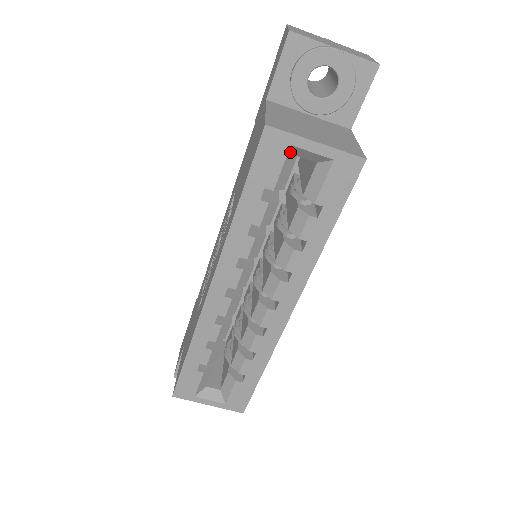
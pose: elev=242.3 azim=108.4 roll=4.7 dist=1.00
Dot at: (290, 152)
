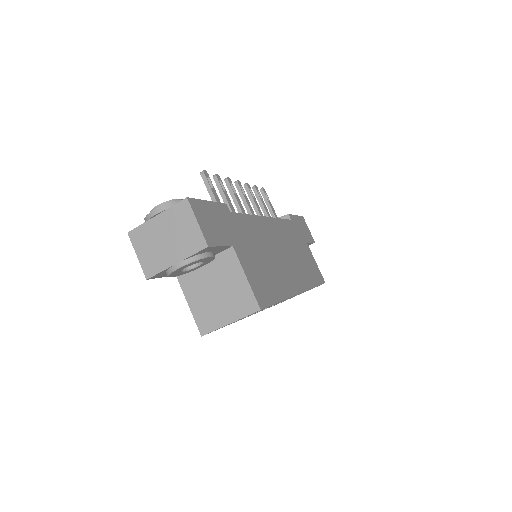
Dot at: occluded
